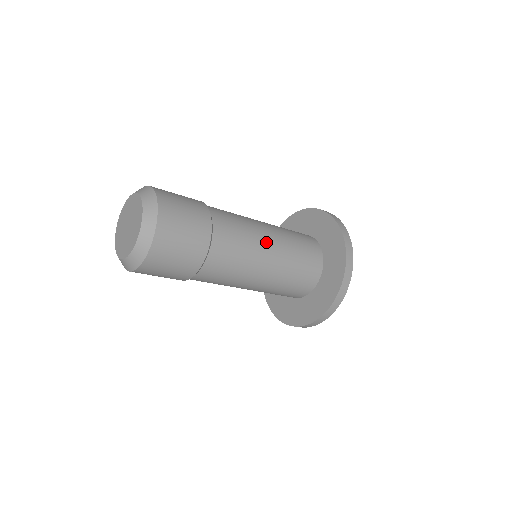
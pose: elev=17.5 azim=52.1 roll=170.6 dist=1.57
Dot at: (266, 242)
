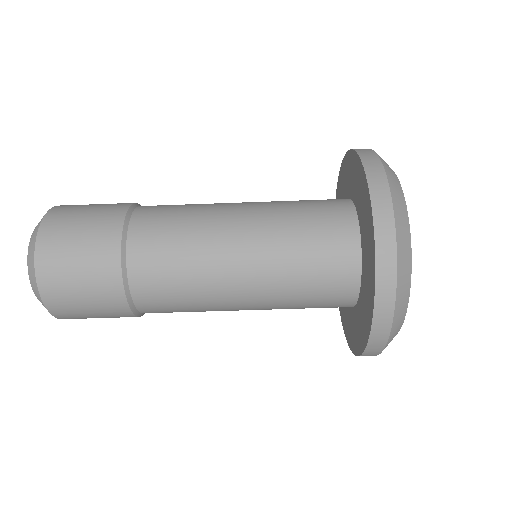
Dot at: occluded
